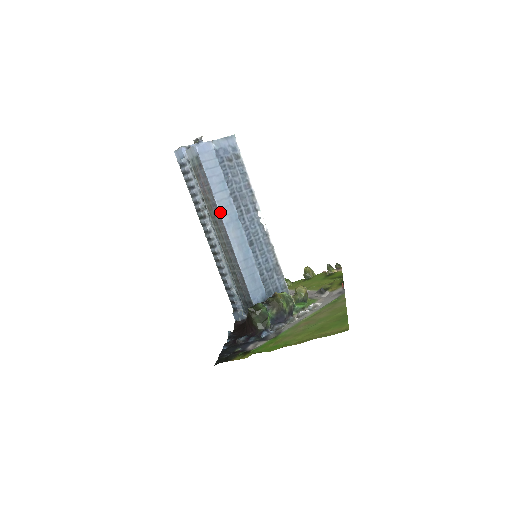
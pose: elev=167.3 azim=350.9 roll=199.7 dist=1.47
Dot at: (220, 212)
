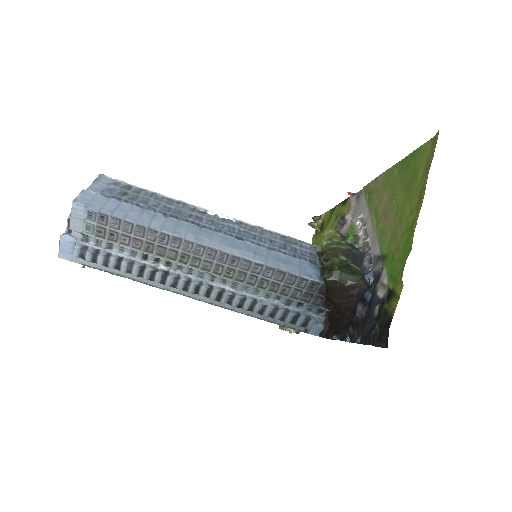
Dot at: (176, 236)
